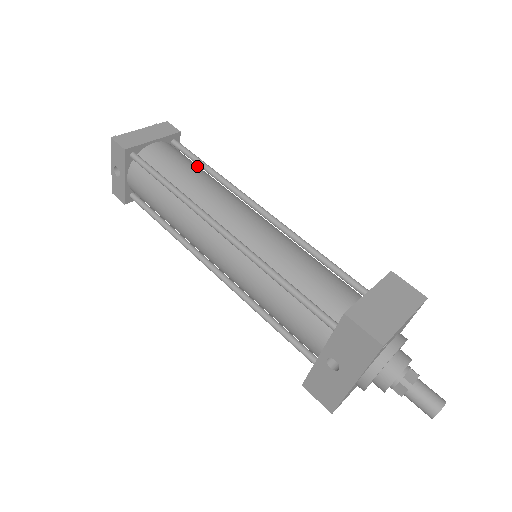
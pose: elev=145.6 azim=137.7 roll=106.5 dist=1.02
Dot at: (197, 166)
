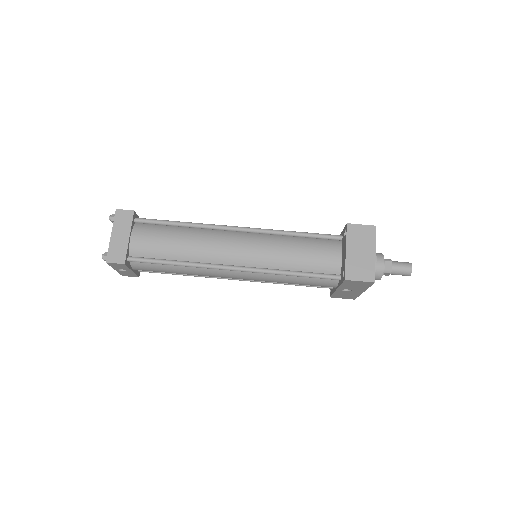
Dot at: (171, 229)
